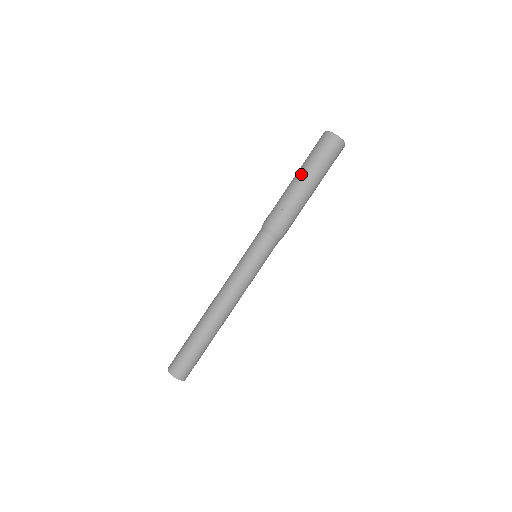
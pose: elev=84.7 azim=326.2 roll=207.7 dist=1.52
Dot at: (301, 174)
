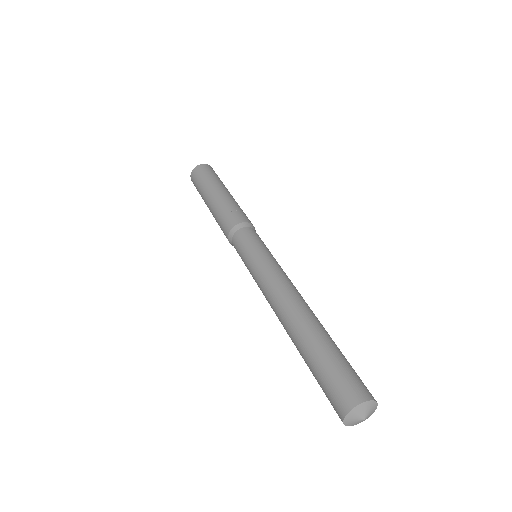
Dot at: (214, 188)
